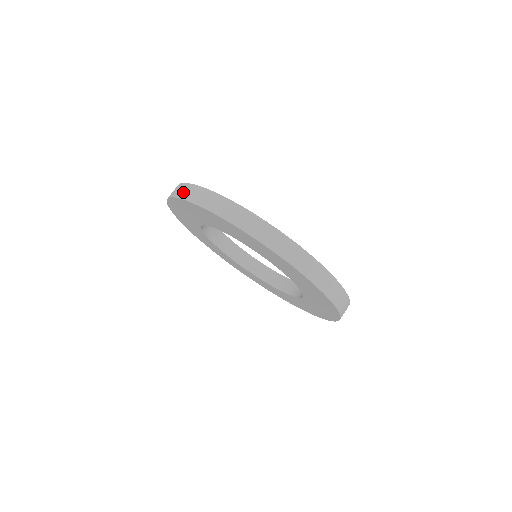
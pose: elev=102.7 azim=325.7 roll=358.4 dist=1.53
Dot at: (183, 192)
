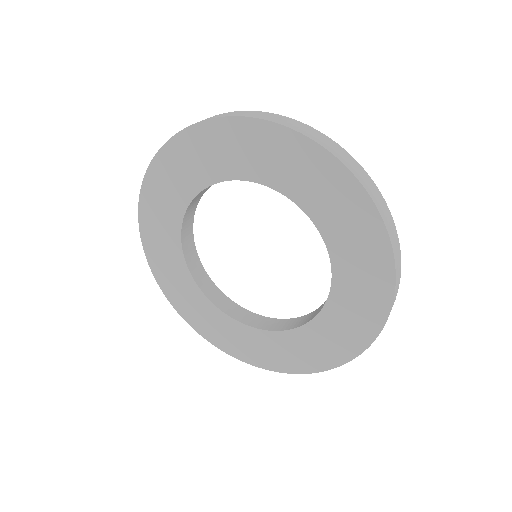
Dot at: occluded
